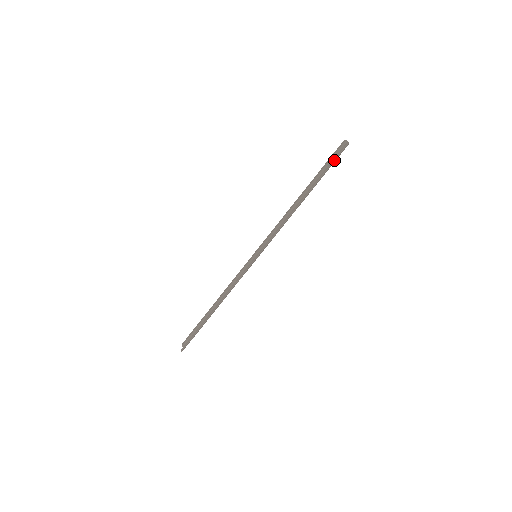
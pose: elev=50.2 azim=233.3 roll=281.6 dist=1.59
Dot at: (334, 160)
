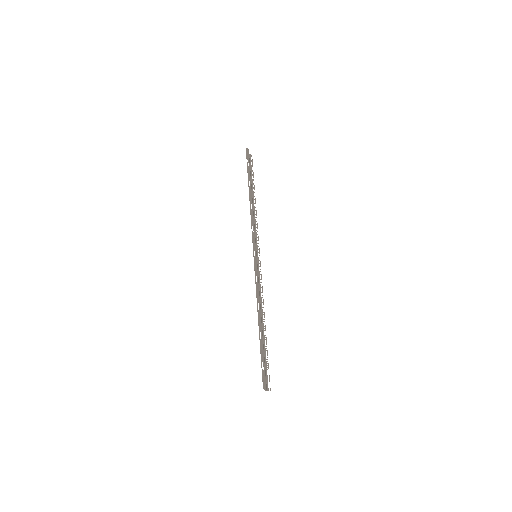
Dot at: occluded
